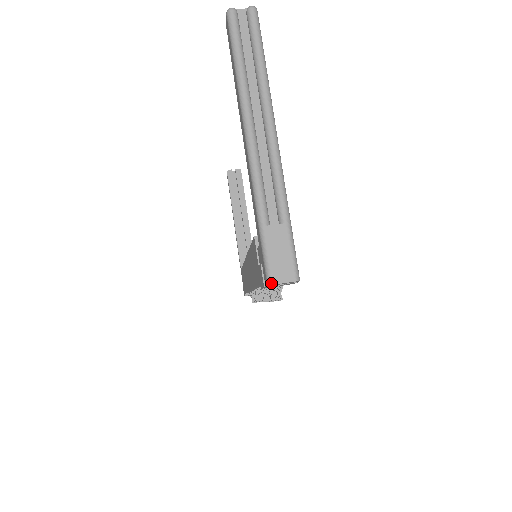
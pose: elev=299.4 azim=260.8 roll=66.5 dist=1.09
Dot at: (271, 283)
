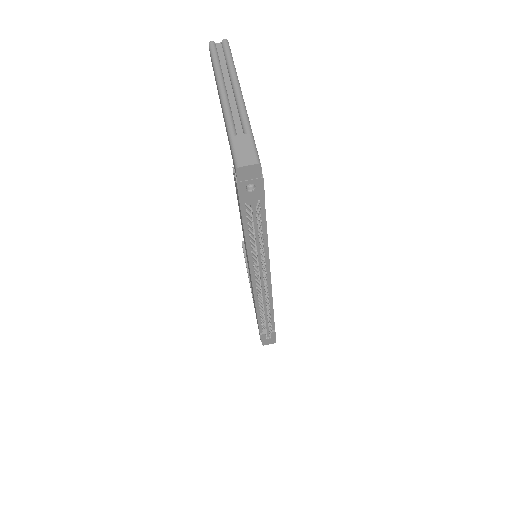
Dot at: (238, 166)
